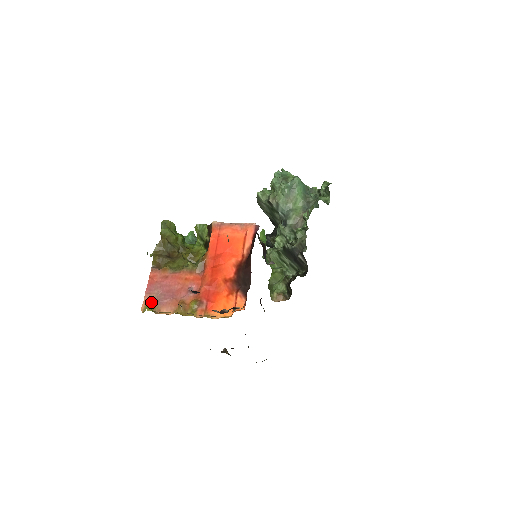
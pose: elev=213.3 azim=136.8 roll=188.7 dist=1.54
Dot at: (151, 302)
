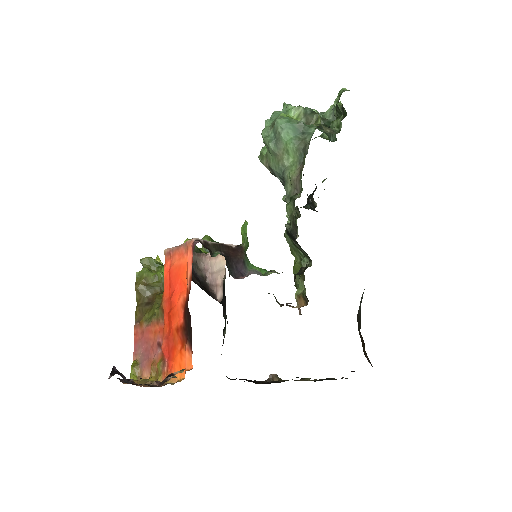
Dot at: (132, 368)
